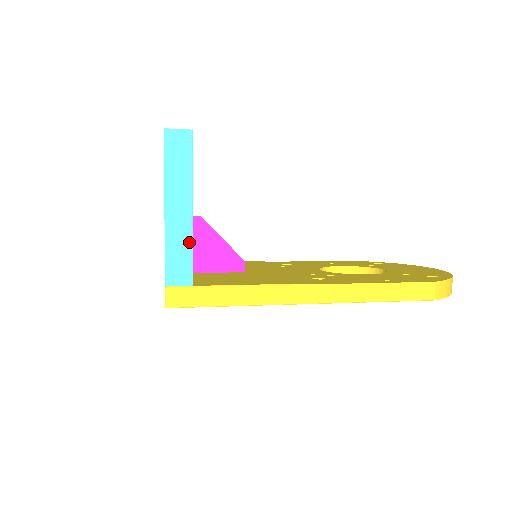
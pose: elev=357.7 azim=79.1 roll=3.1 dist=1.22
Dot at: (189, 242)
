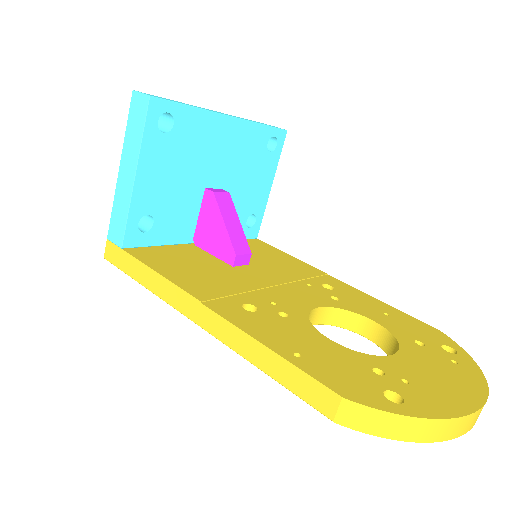
Dot at: (127, 207)
